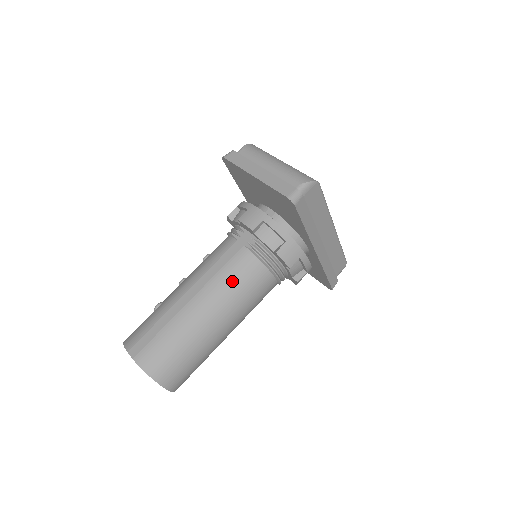
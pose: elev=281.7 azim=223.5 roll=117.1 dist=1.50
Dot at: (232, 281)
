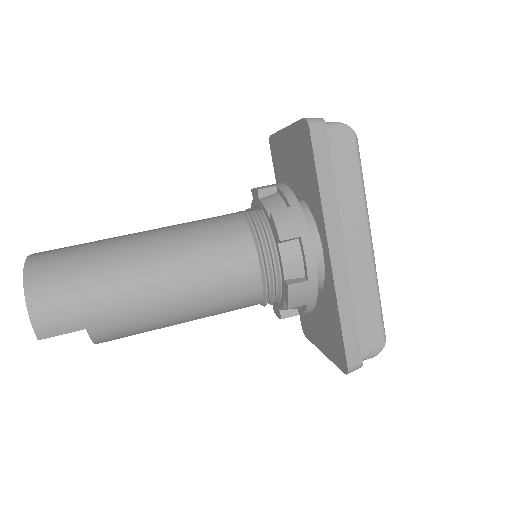
Dot at: (201, 231)
